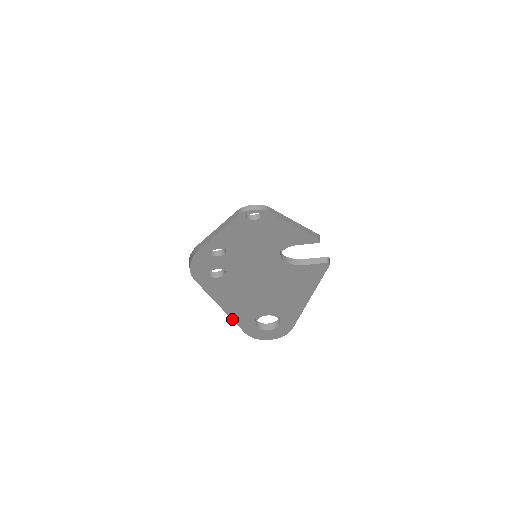
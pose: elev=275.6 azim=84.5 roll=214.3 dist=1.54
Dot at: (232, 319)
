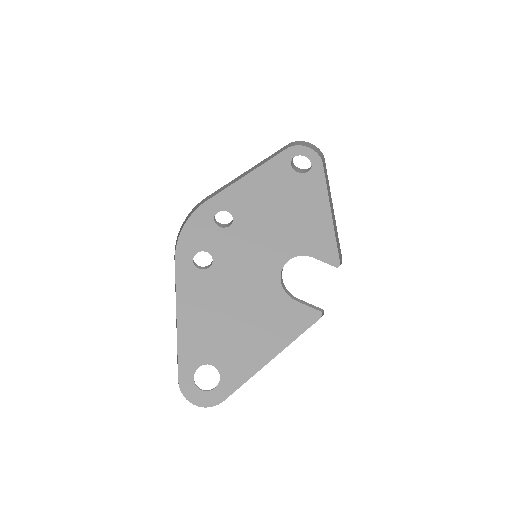
Dot at: (178, 351)
